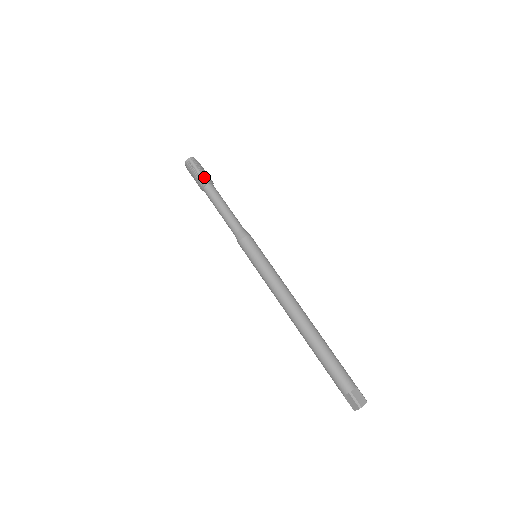
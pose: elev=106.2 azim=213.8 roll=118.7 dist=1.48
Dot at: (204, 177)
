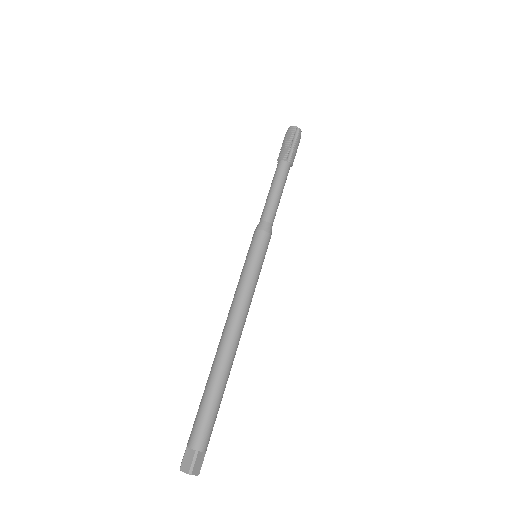
Dot at: (292, 154)
